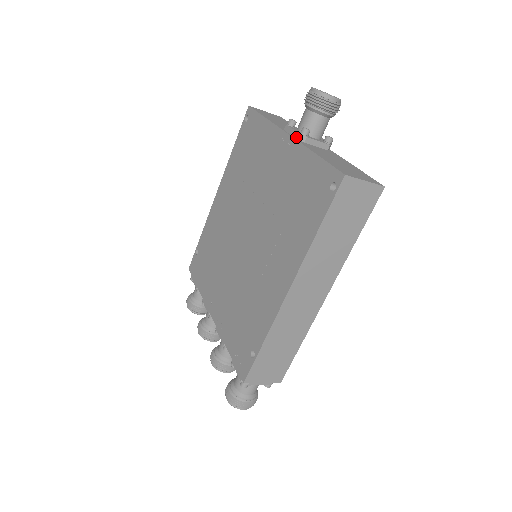
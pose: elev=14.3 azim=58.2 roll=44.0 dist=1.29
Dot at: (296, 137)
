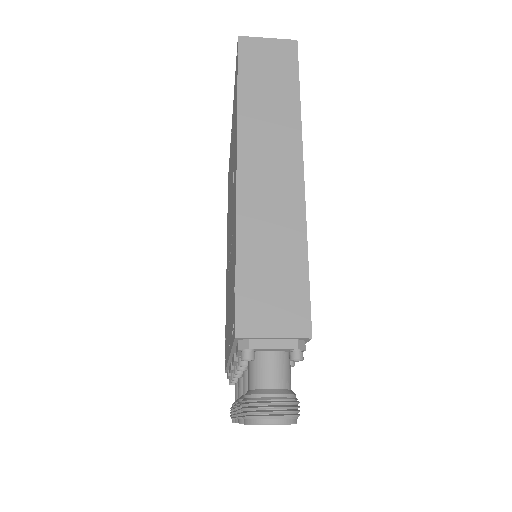
Dot at: occluded
